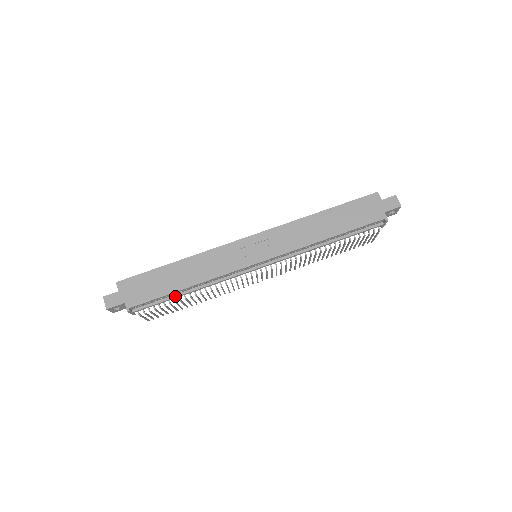
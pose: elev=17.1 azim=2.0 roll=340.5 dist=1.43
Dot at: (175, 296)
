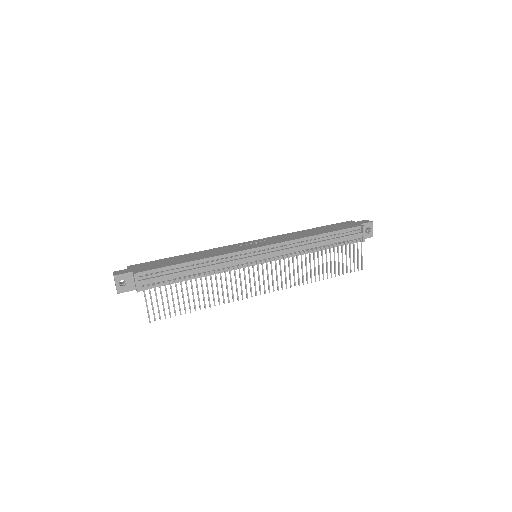
Dot at: (181, 271)
